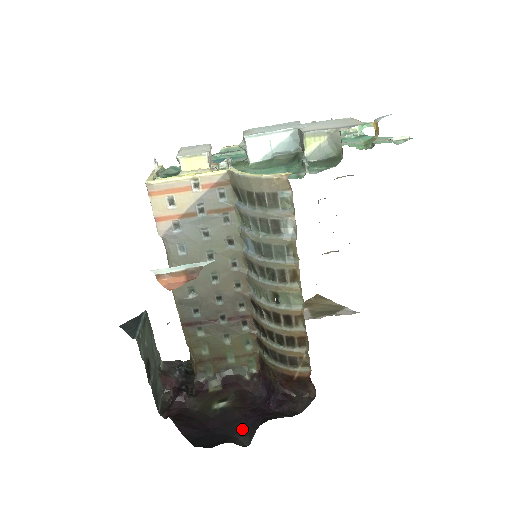
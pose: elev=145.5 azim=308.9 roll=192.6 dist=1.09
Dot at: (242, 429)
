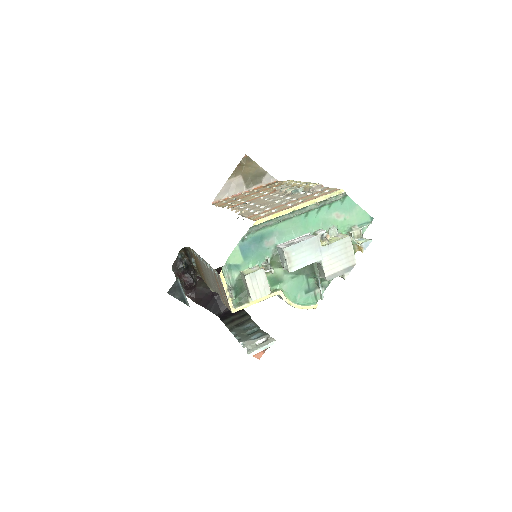
Dot at: occluded
